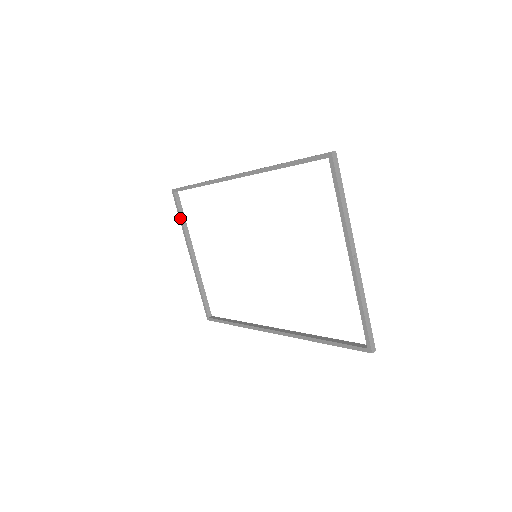
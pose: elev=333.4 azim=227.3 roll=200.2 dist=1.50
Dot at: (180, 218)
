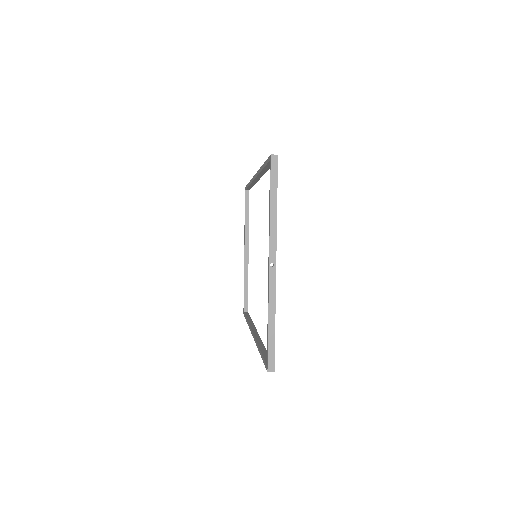
Dot at: (245, 214)
